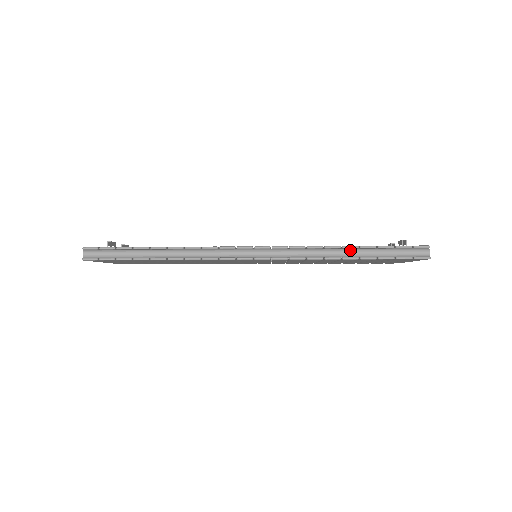
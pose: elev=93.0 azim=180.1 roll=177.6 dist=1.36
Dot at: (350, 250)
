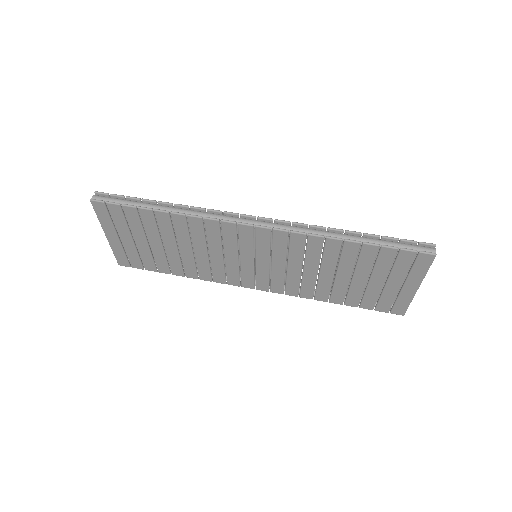
Dot at: (353, 235)
